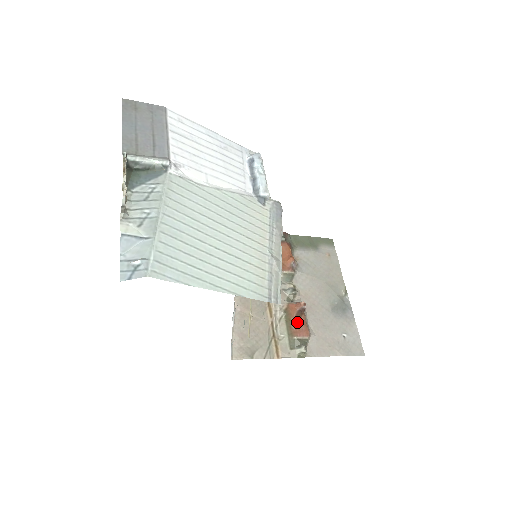
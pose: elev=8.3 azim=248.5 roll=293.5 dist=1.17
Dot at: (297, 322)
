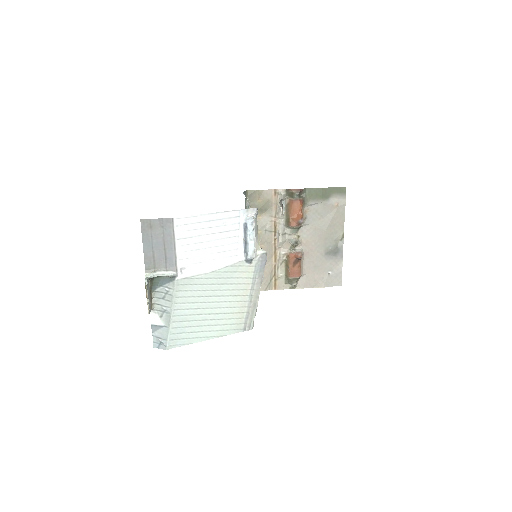
Dot at: (293, 267)
